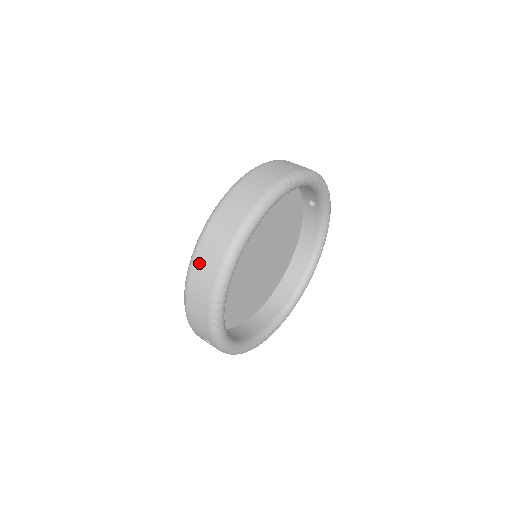
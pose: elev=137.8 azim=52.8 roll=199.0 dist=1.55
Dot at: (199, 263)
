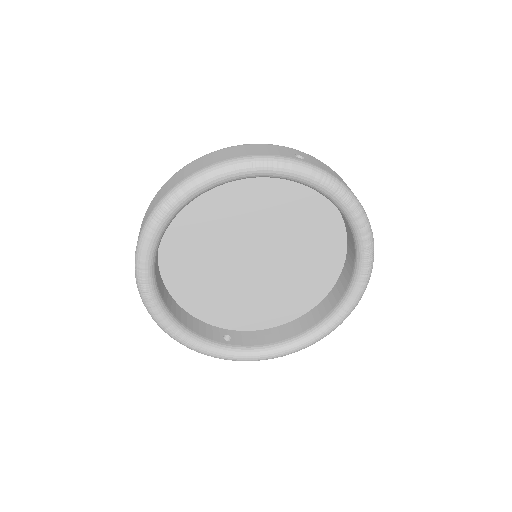
Dot at: occluded
